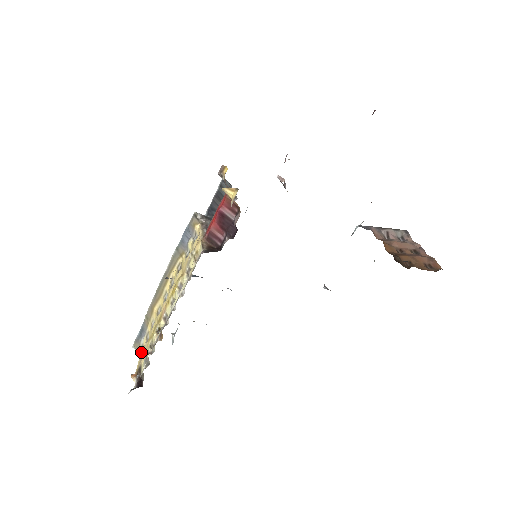
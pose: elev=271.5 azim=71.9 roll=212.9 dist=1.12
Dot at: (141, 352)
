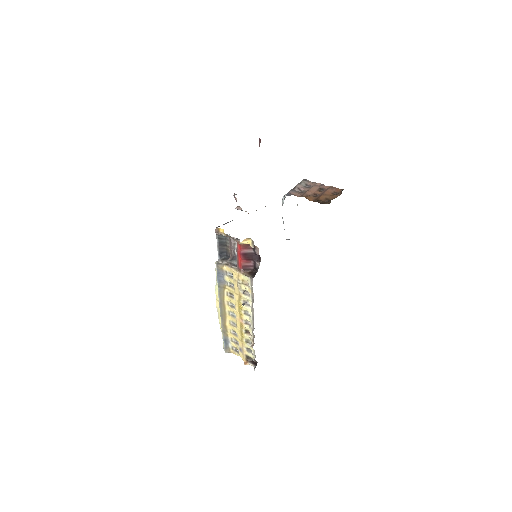
Dot at: (235, 351)
